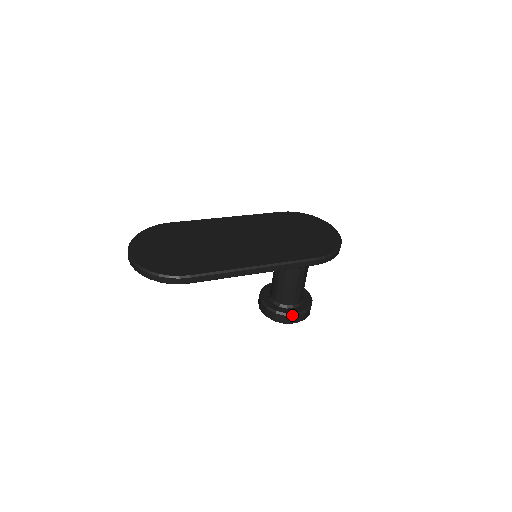
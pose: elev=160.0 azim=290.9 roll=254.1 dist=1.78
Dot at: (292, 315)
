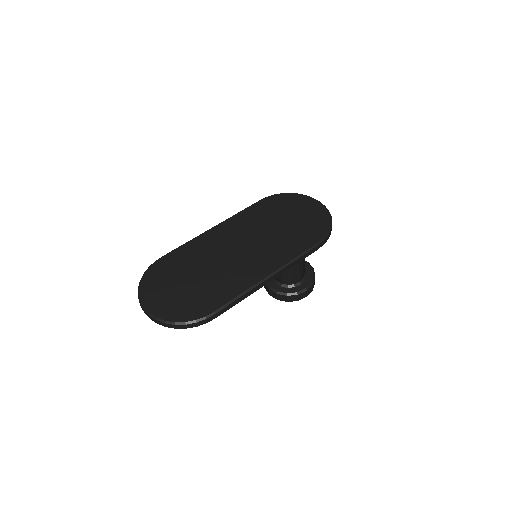
Dot at: (302, 292)
